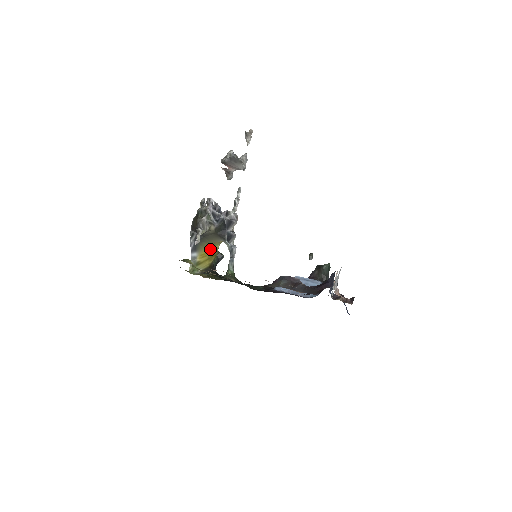
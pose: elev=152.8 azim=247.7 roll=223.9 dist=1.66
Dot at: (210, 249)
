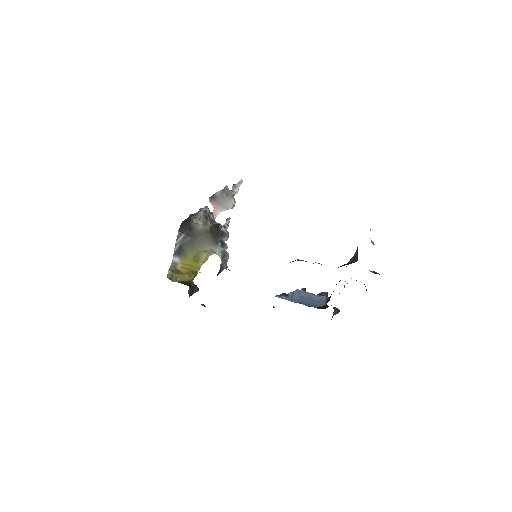
Dot at: (193, 262)
